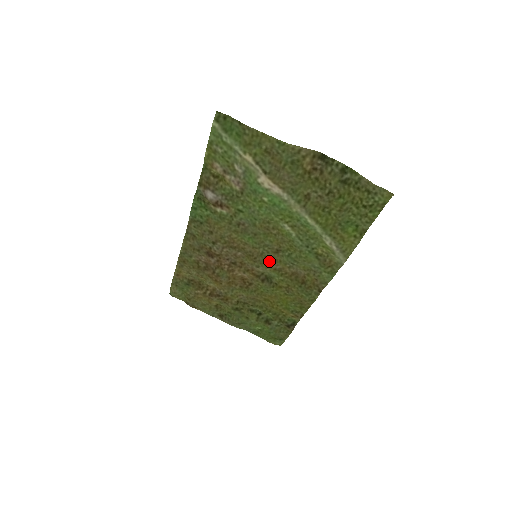
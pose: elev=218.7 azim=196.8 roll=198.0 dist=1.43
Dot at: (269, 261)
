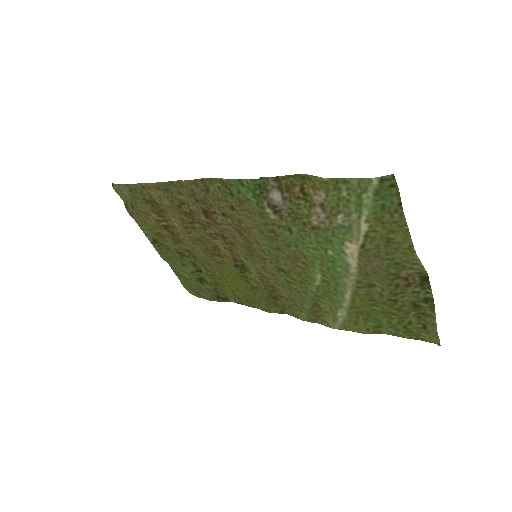
Dot at: (263, 266)
